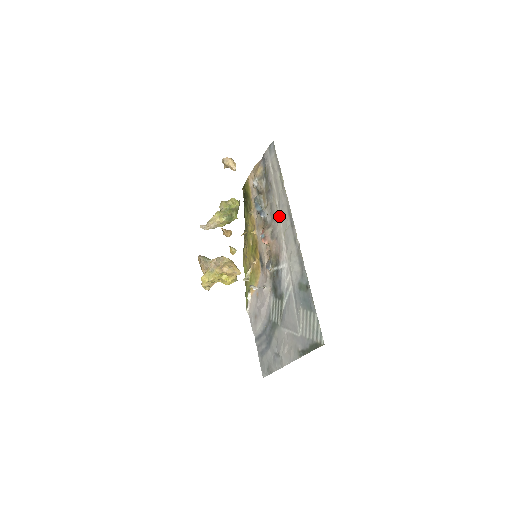
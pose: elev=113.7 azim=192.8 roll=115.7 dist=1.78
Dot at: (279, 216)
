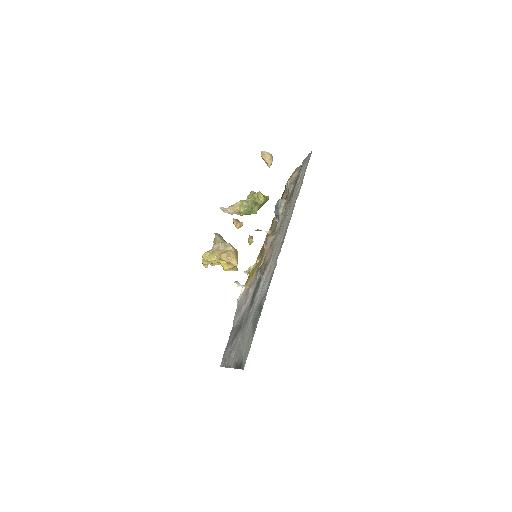
Dot at: (282, 228)
